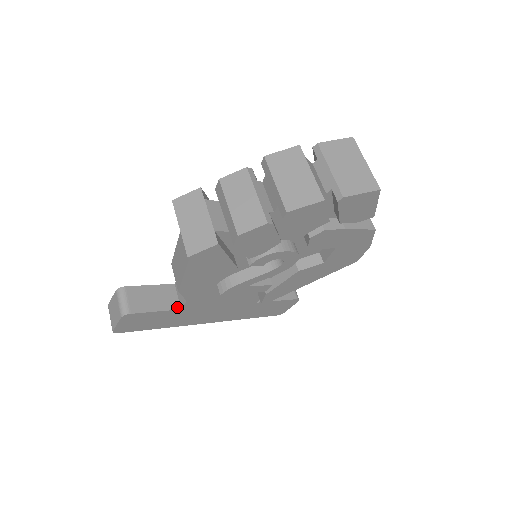
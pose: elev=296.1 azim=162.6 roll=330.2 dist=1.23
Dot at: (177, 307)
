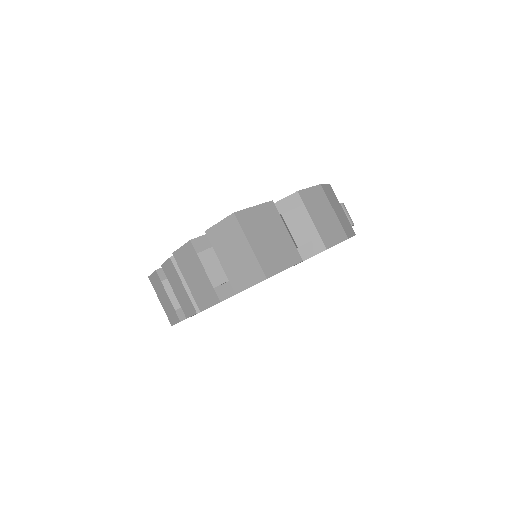
Dot at: occluded
